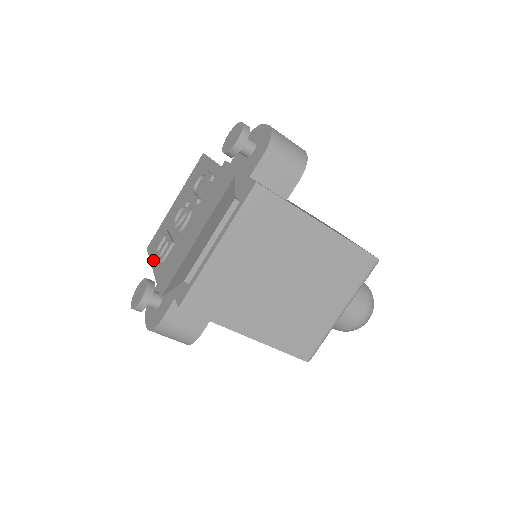
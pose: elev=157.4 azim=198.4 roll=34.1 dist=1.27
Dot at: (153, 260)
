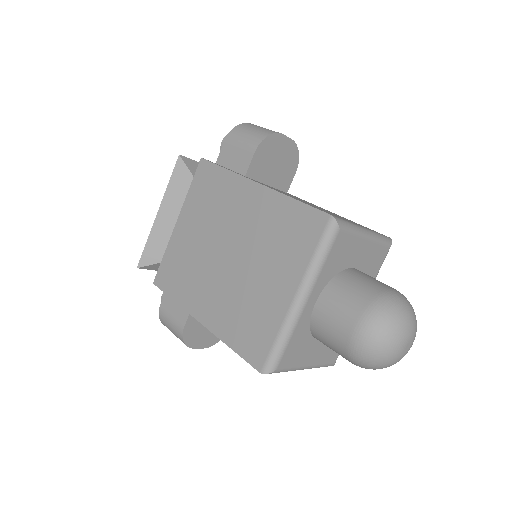
Dot at: occluded
